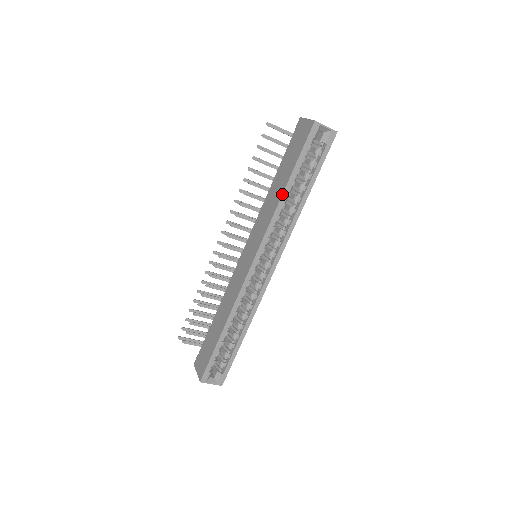
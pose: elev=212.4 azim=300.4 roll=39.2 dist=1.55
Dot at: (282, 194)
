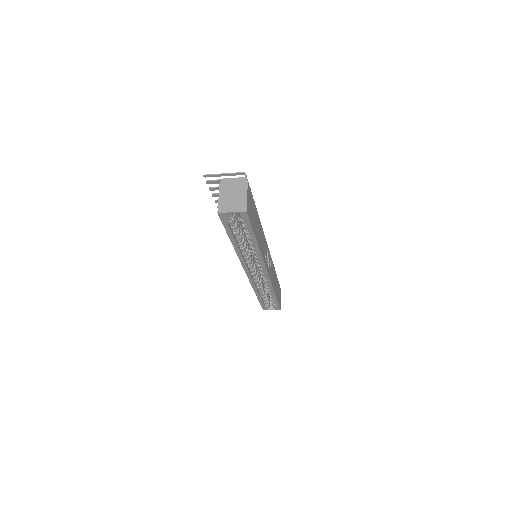
Dot at: occluded
